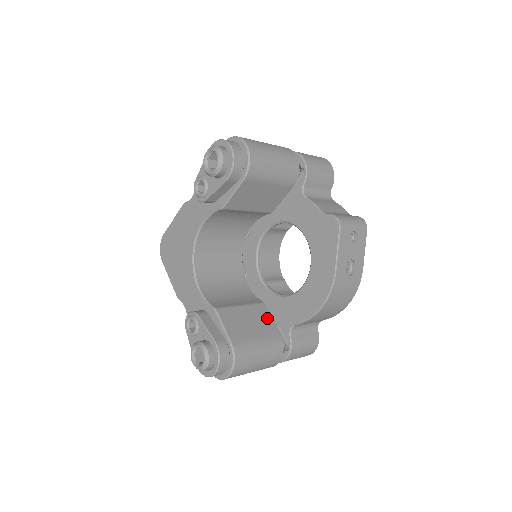
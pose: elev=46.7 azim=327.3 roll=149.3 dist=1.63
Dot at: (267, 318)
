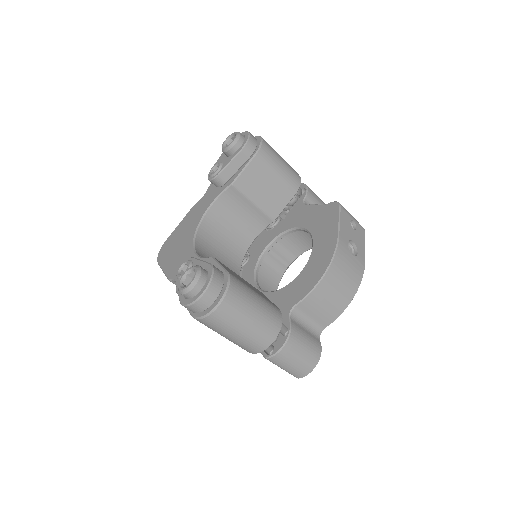
Dot at: (265, 296)
